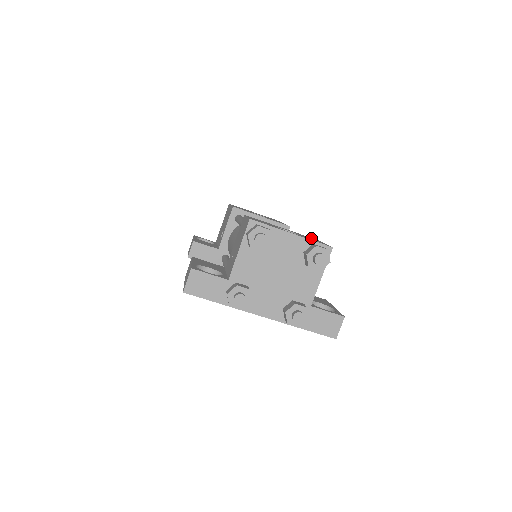
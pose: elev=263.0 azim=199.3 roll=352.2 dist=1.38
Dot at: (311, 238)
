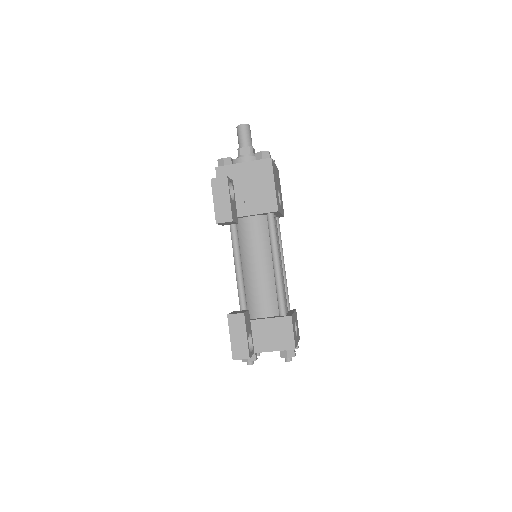
Dot at: occluded
